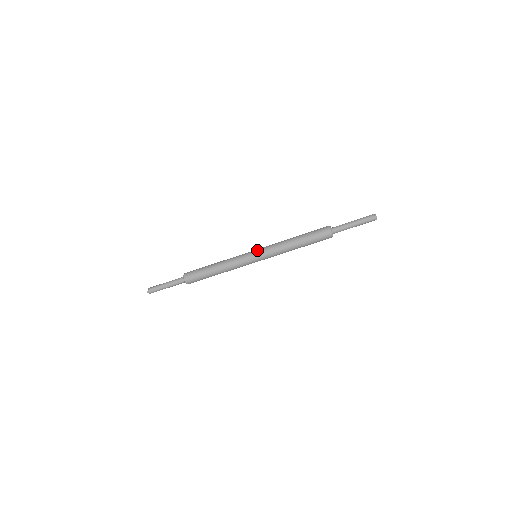
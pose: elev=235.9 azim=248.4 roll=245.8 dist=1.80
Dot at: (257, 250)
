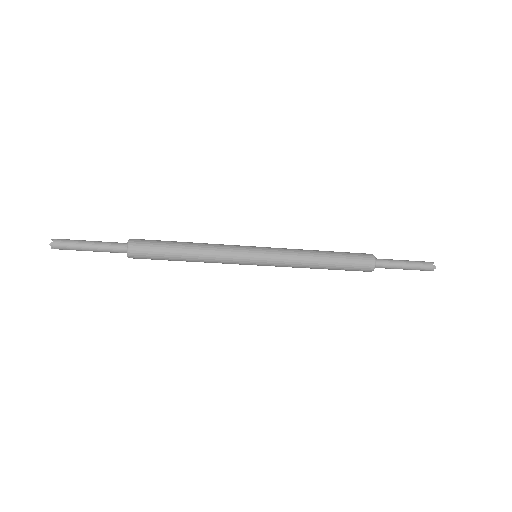
Dot at: (263, 263)
